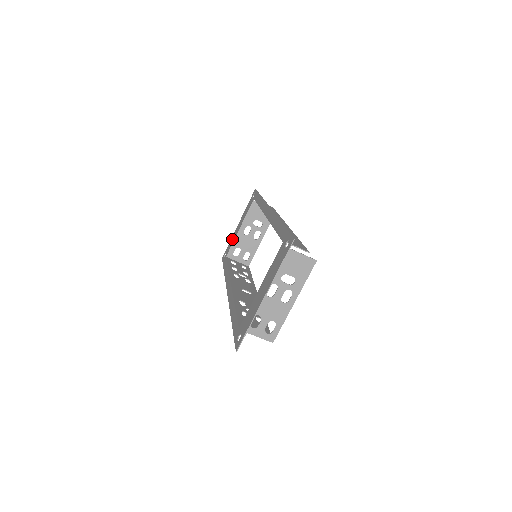
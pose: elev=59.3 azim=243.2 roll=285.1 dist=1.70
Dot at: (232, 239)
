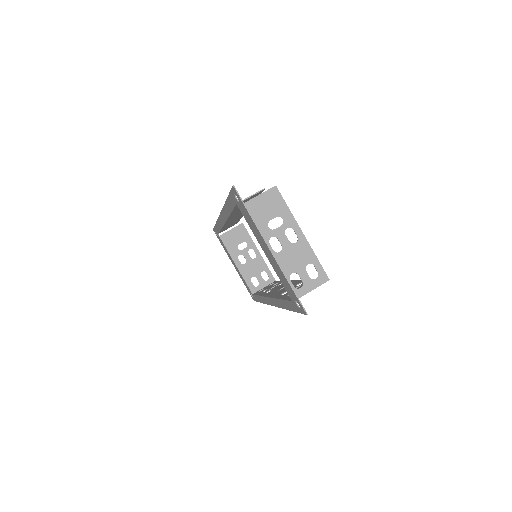
Dot at: (242, 279)
